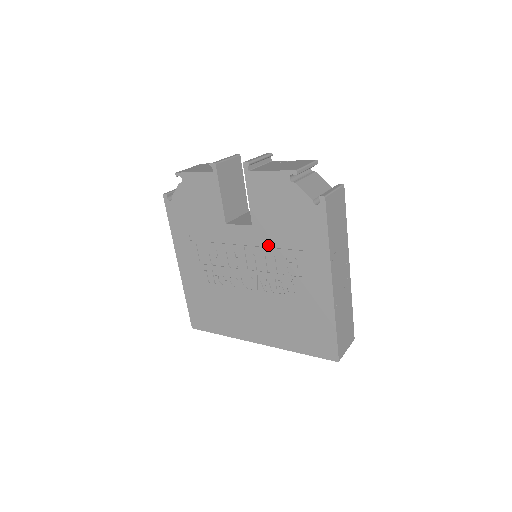
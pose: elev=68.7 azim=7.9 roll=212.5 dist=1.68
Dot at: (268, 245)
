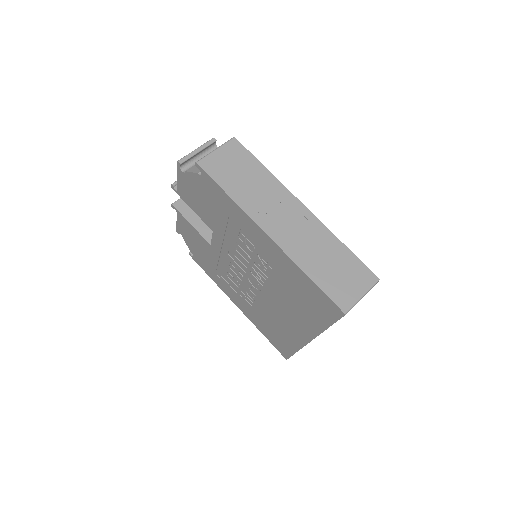
Dot at: (229, 239)
